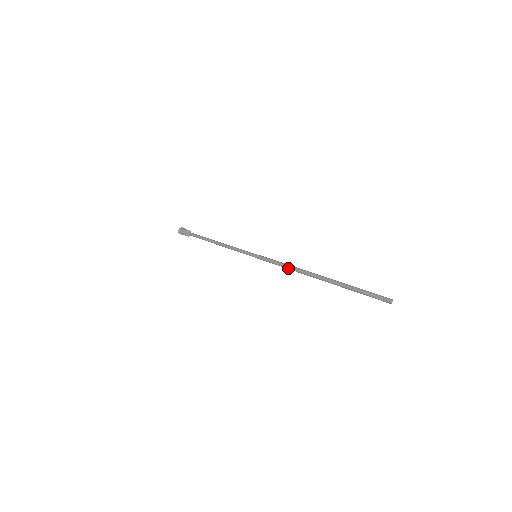
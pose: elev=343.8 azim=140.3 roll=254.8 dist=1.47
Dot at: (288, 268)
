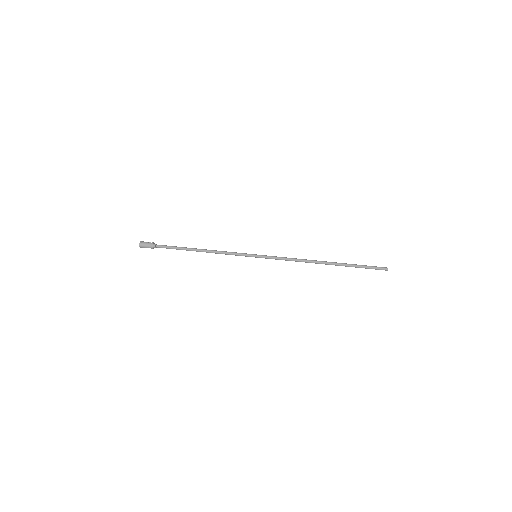
Dot at: (296, 261)
